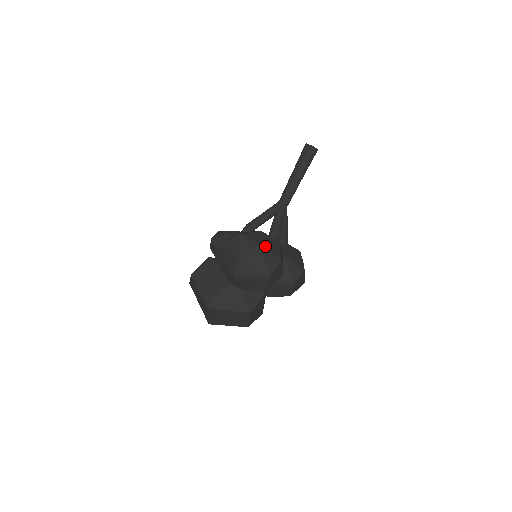
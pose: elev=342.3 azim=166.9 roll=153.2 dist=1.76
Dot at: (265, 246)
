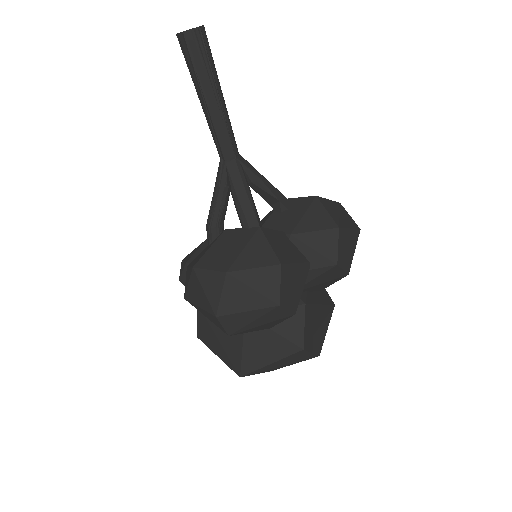
Dot at: (237, 264)
